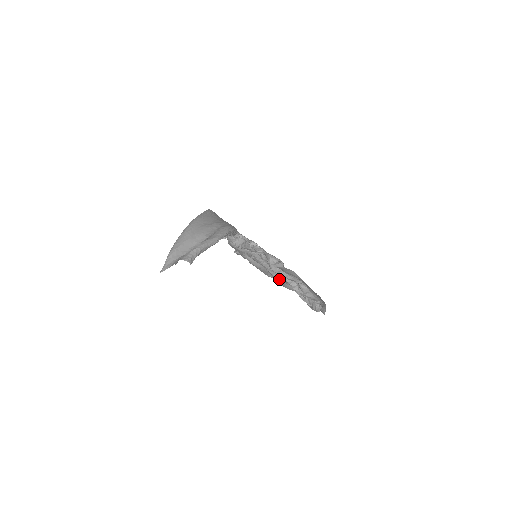
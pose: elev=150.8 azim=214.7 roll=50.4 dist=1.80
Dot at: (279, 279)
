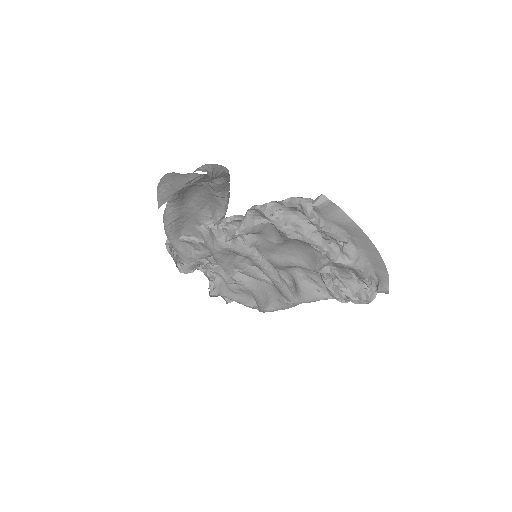
Dot at: (291, 294)
